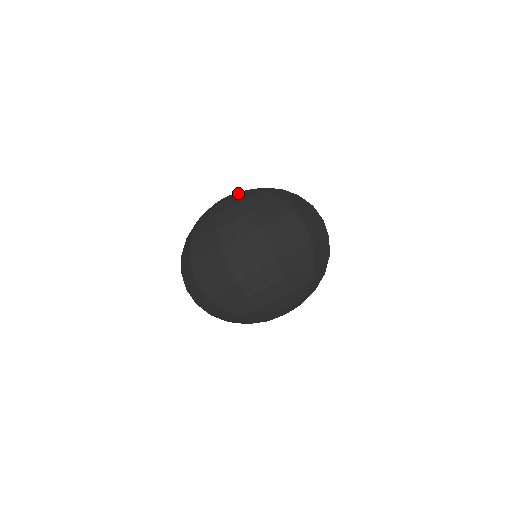
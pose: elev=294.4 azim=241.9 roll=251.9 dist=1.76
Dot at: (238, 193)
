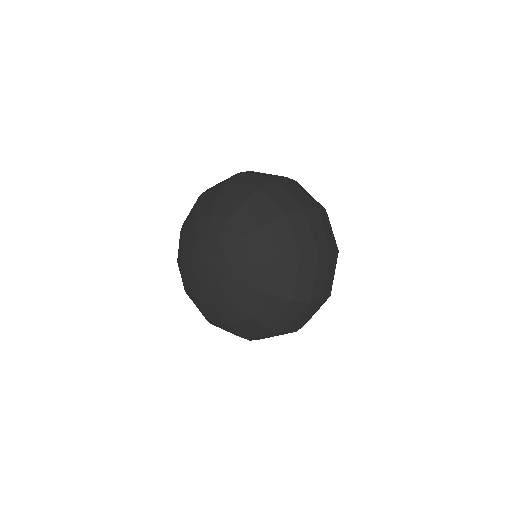
Dot at: (241, 275)
